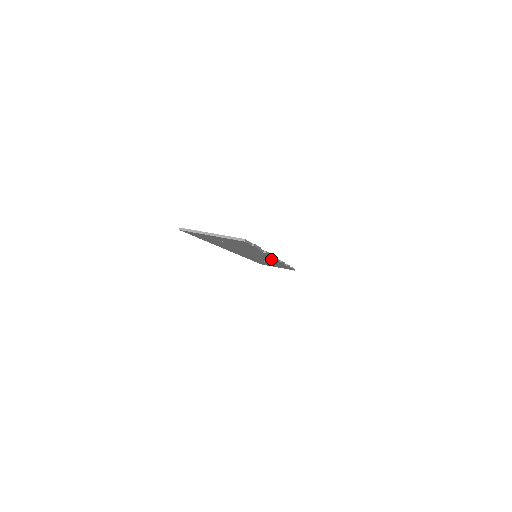
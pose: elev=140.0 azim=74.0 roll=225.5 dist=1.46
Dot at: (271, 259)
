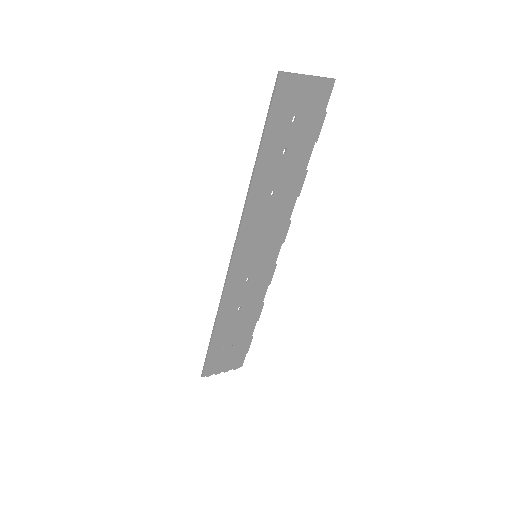
Dot at: (274, 251)
